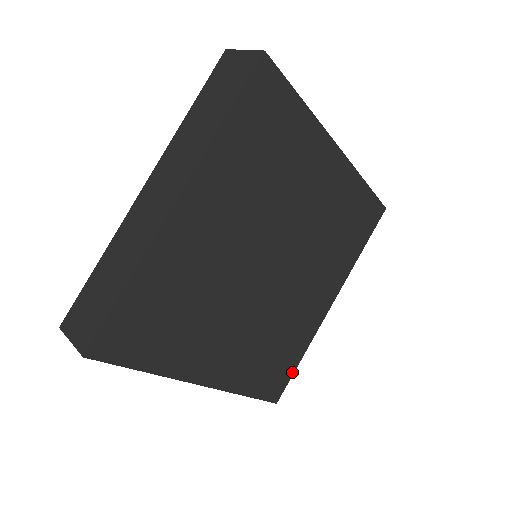
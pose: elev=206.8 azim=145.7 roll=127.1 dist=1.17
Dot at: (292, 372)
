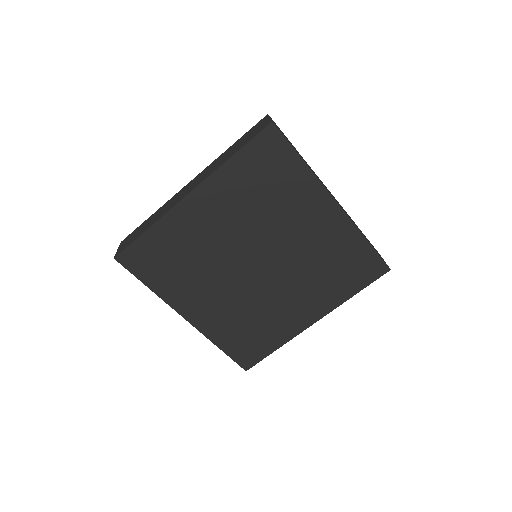
Dot at: (265, 355)
